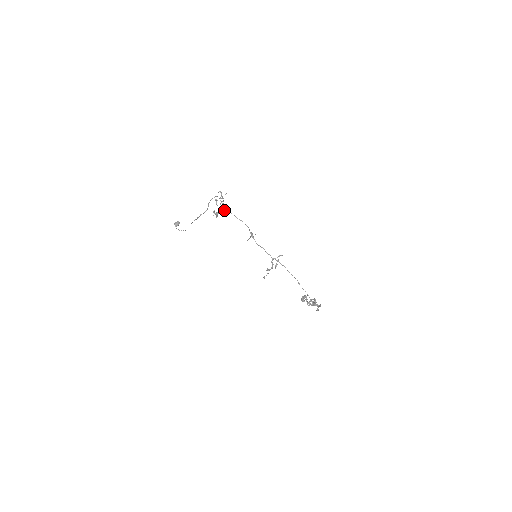
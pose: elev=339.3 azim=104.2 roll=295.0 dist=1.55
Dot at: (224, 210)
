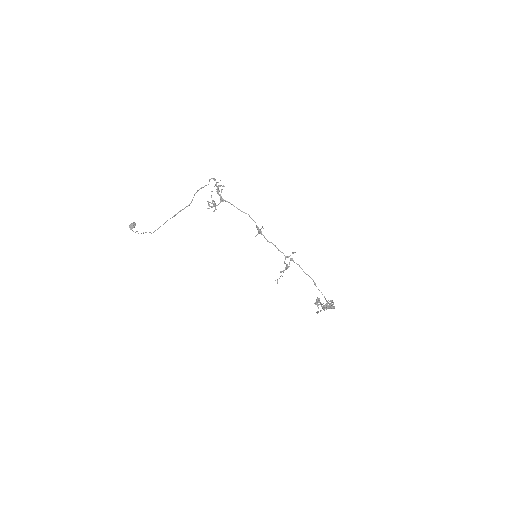
Dot at: (222, 201)
